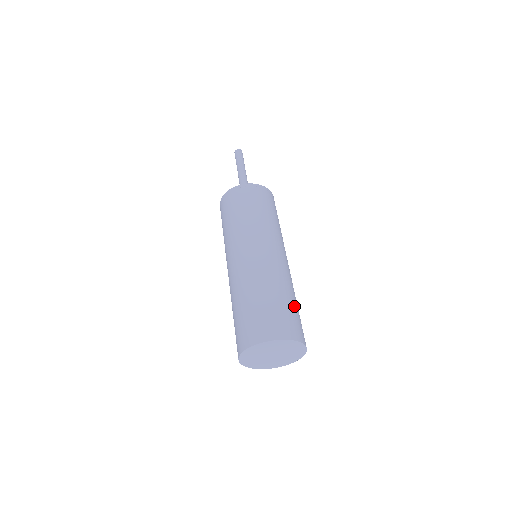
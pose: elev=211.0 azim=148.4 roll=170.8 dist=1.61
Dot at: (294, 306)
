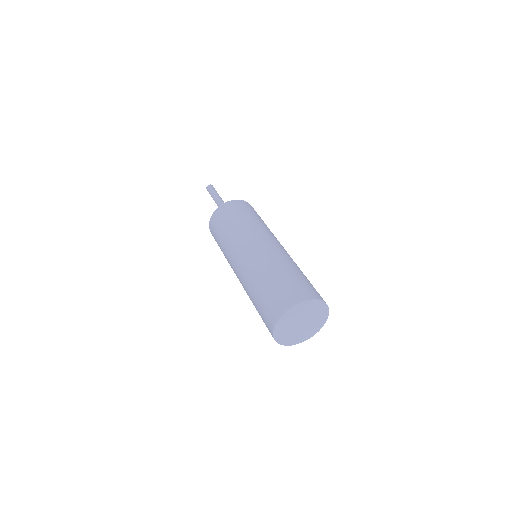
Dot at: (291, 275)
